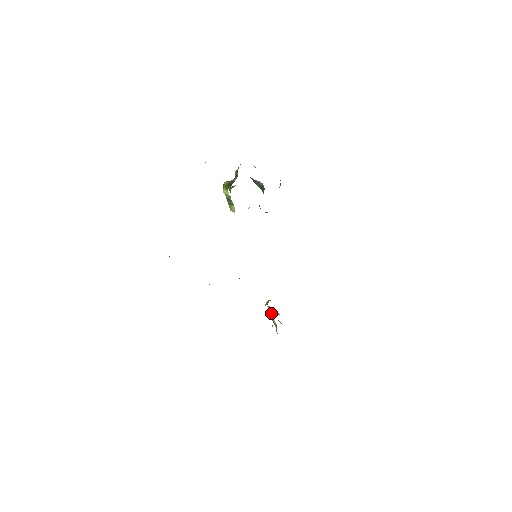
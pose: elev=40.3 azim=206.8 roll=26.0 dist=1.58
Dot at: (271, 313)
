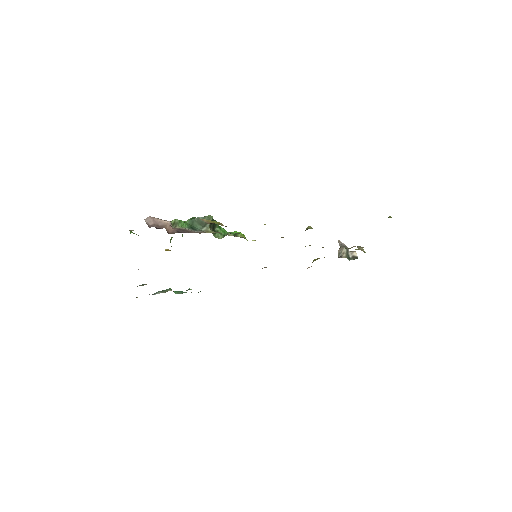
Dot at: occluded
